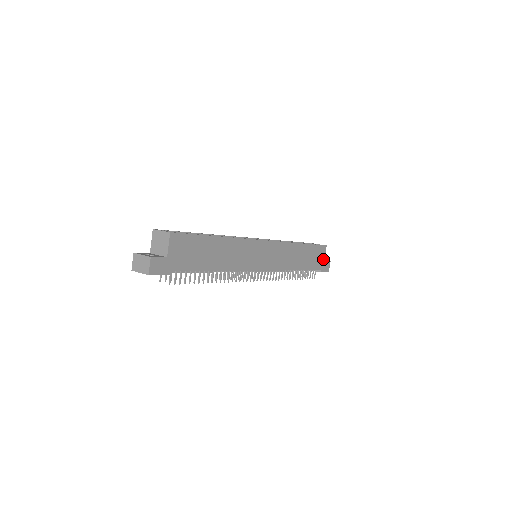
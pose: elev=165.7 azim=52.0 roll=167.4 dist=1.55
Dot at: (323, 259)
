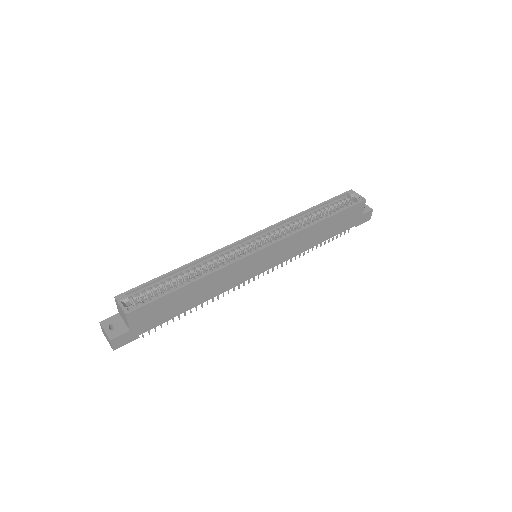
Dot at: (360, 214)
